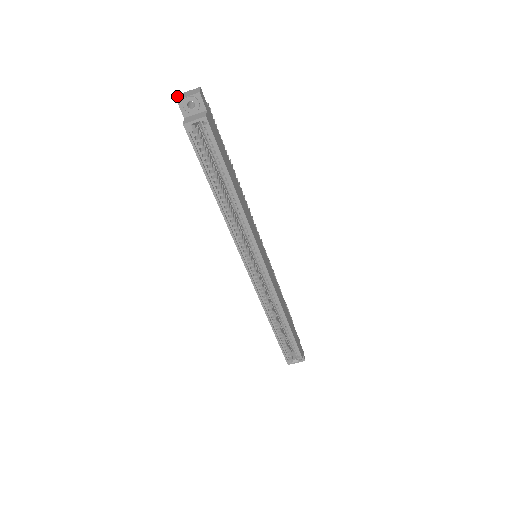
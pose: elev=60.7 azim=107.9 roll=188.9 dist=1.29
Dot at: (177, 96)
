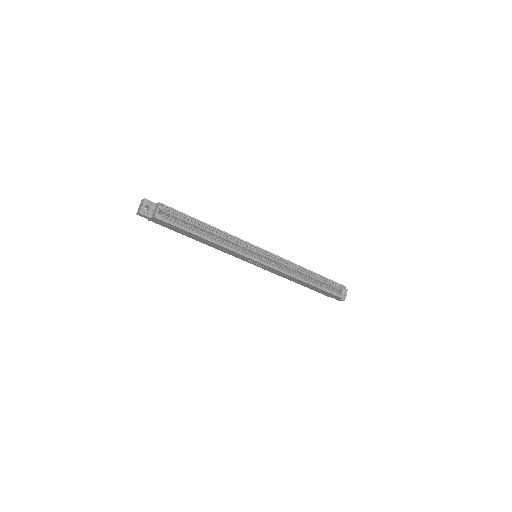
Dot at: (137, 214)
